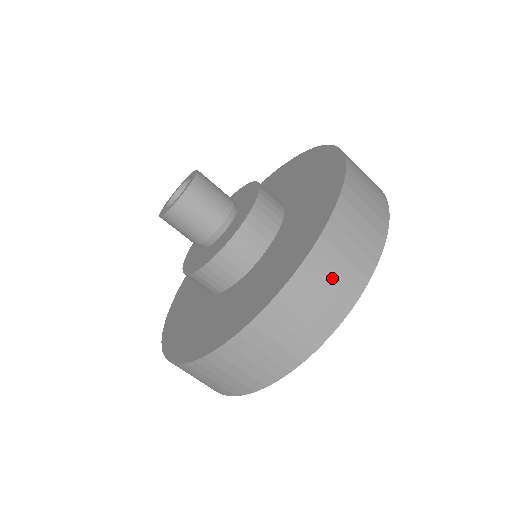
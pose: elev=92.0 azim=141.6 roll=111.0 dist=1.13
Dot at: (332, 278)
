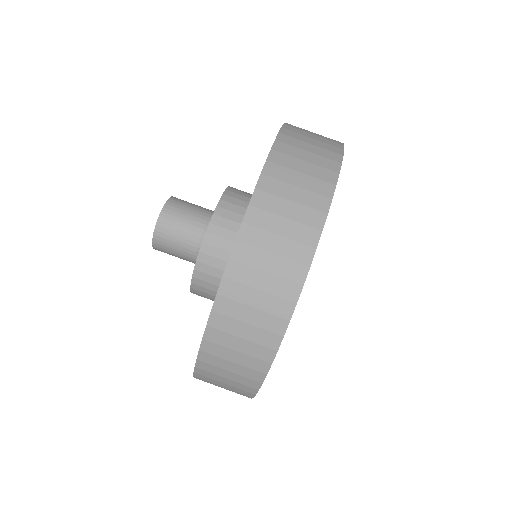
Dot at: (275, 242)
